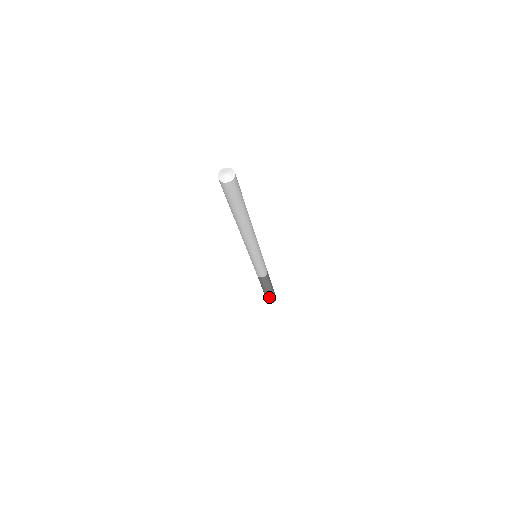
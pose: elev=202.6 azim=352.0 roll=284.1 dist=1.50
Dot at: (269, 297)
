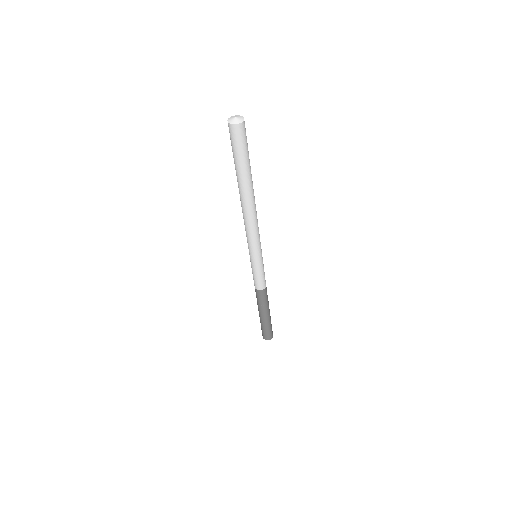
Dot at: (270, 327)
